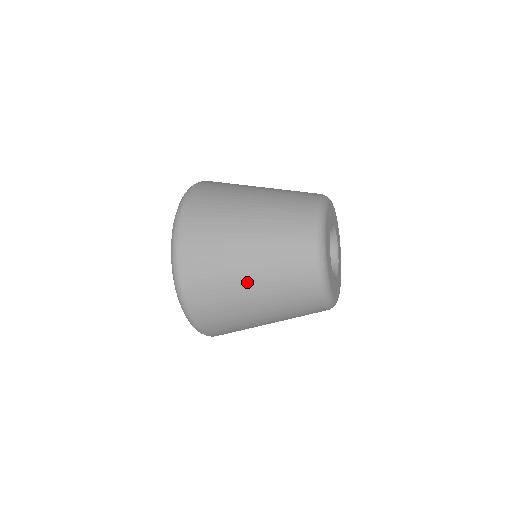
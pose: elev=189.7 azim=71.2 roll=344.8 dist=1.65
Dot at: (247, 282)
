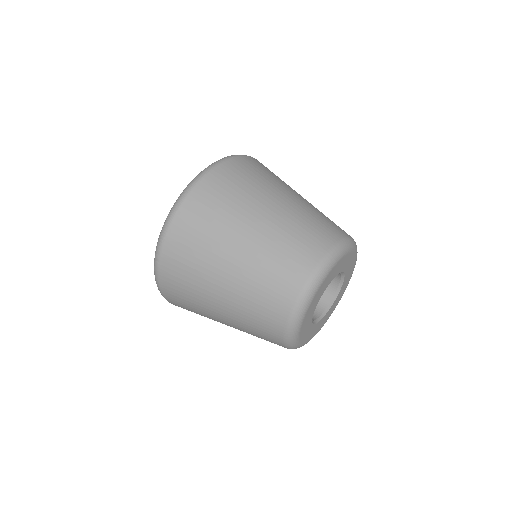
Dot at: occluded
